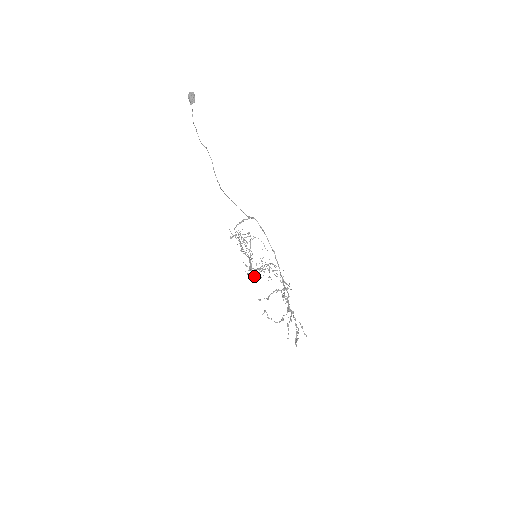
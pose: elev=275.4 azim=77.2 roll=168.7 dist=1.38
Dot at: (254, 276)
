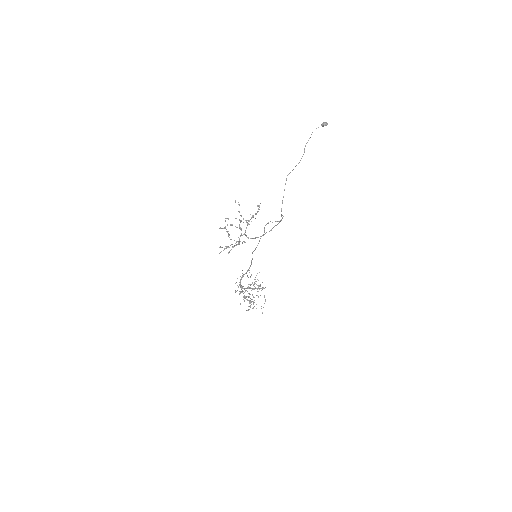
Dot at: occluded
